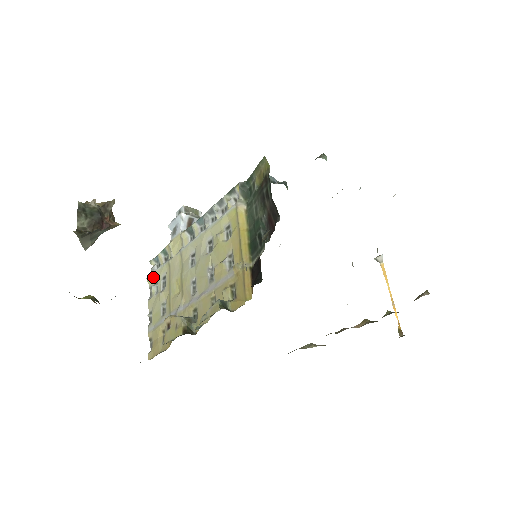
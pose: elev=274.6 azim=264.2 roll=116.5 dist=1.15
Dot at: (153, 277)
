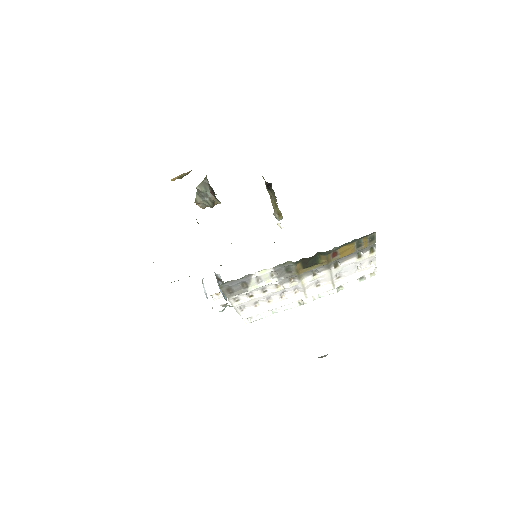
Dot at: occluded
